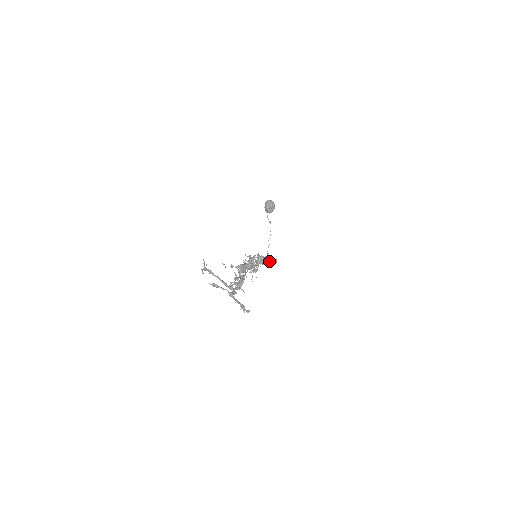
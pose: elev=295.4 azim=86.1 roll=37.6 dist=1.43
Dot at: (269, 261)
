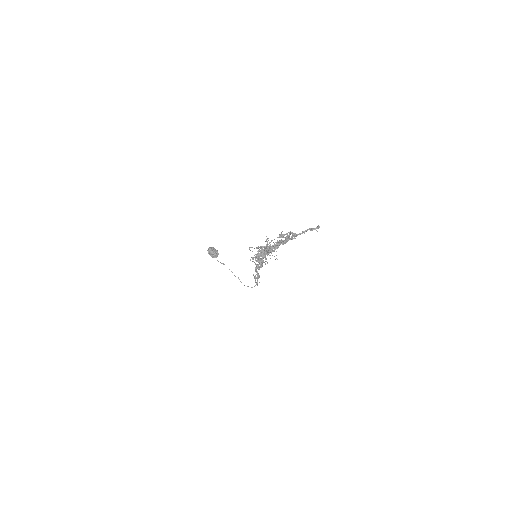
Dot at: (256, 274)
